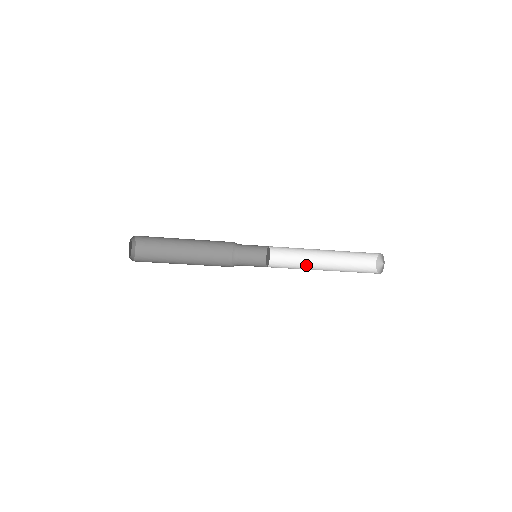
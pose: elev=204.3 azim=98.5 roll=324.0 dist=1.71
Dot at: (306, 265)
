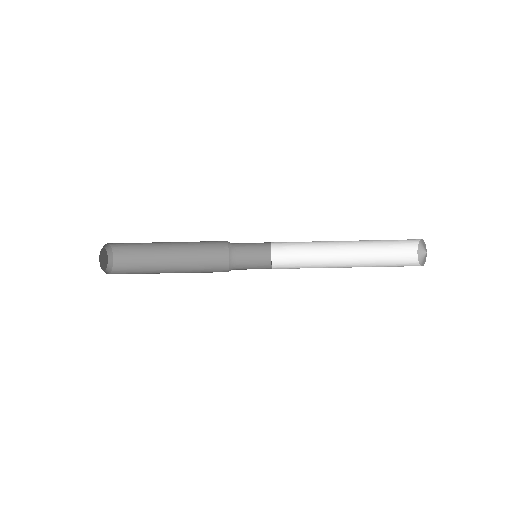
Dot at: (322, 252)
